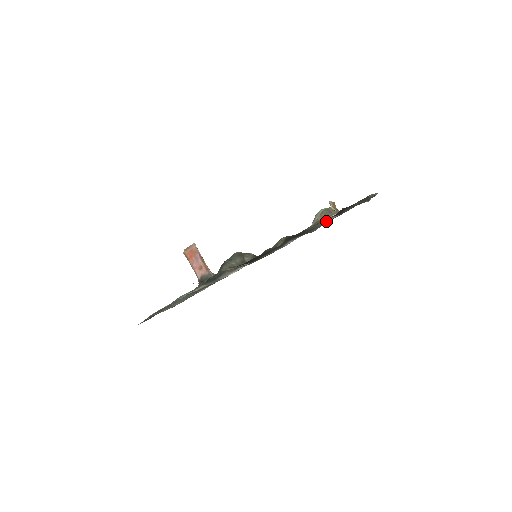
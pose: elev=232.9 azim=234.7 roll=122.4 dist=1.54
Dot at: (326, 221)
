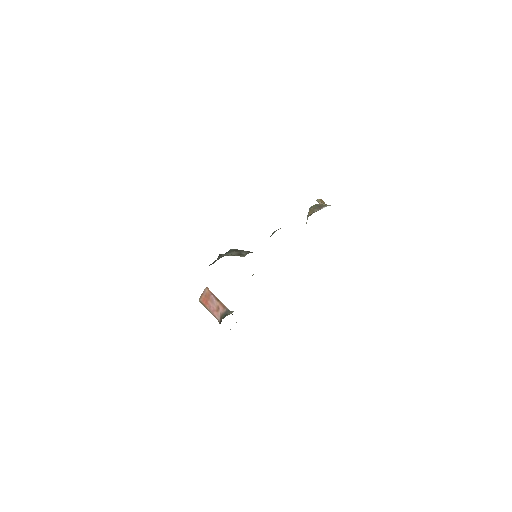
Dot at: occluded
